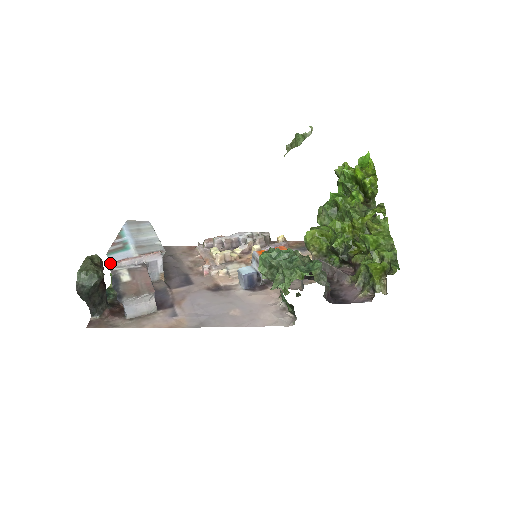
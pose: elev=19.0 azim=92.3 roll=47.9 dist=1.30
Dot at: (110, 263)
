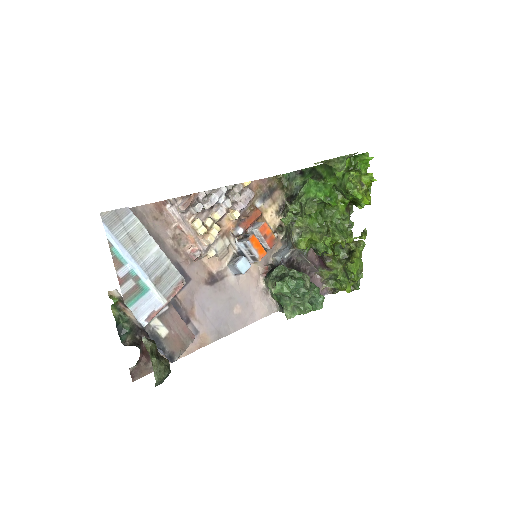
Dot at: (143, 322)
